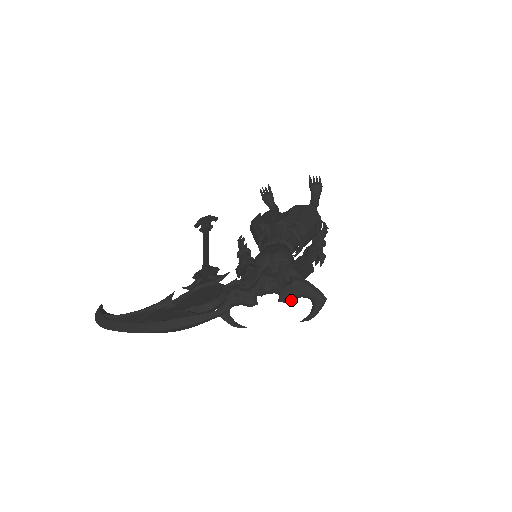
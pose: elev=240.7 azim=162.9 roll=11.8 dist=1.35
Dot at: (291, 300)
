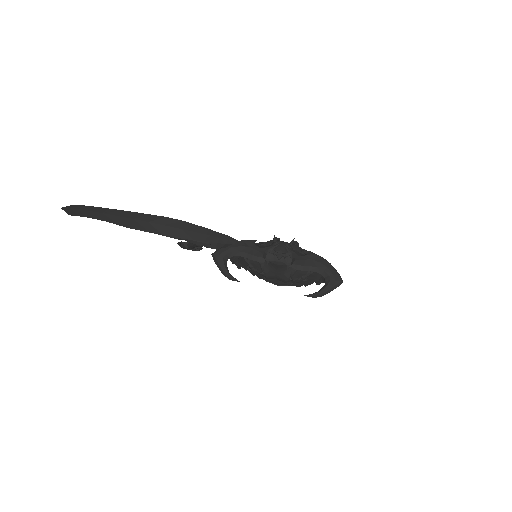
Dot at: (304, 270)
